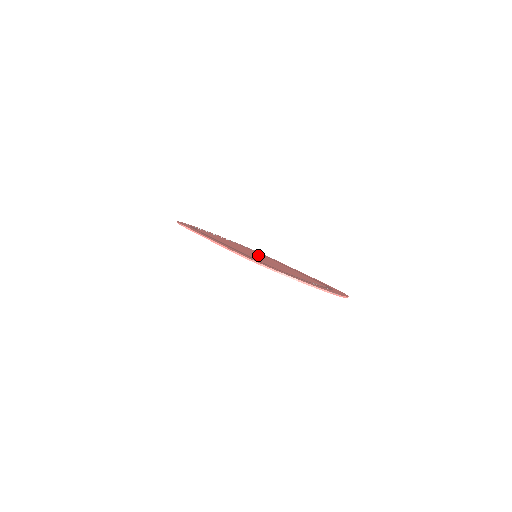
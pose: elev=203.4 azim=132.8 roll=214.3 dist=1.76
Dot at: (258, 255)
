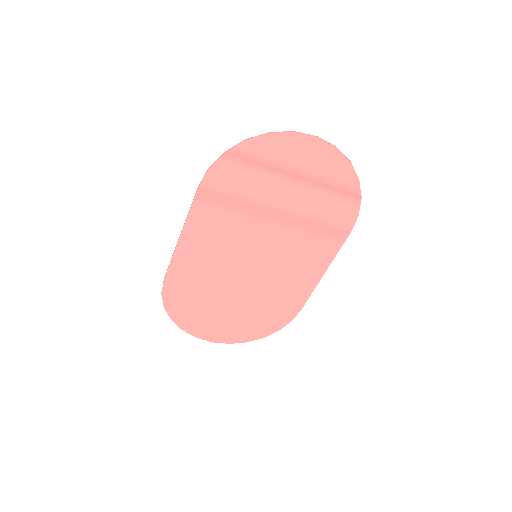
Dot at: (263, 268)
